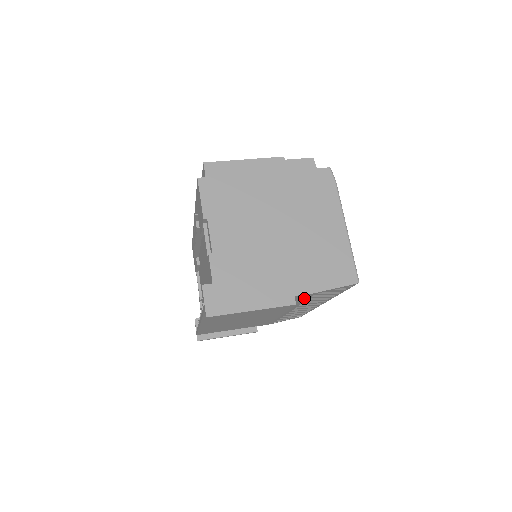
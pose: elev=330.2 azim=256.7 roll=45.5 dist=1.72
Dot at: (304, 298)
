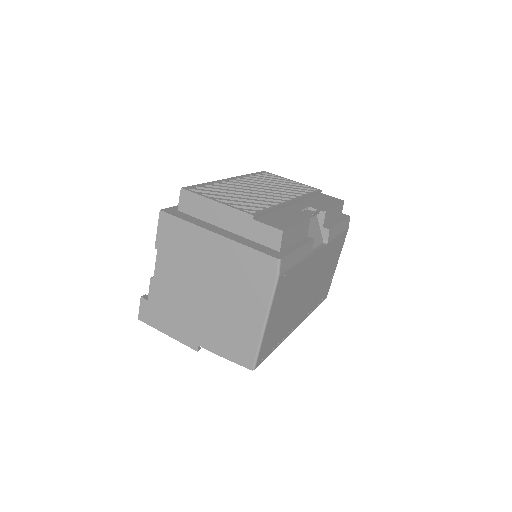
Dot at: occluded
